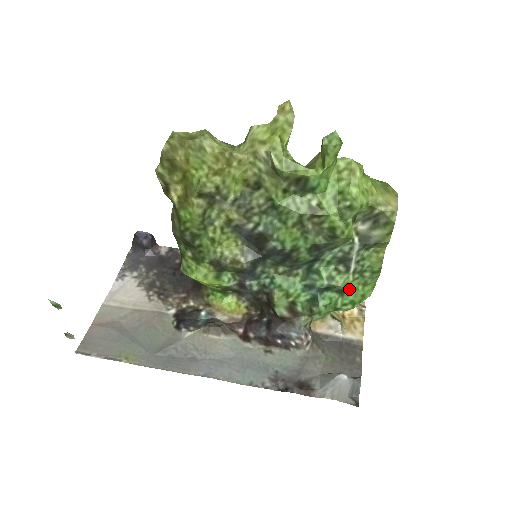
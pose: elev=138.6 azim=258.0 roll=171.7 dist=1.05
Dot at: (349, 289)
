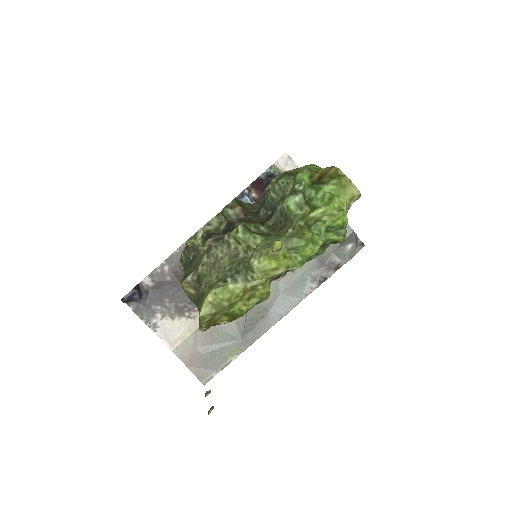
Dot at: occluded
